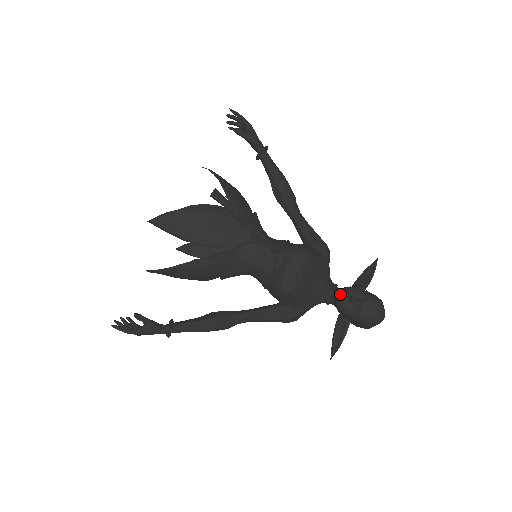
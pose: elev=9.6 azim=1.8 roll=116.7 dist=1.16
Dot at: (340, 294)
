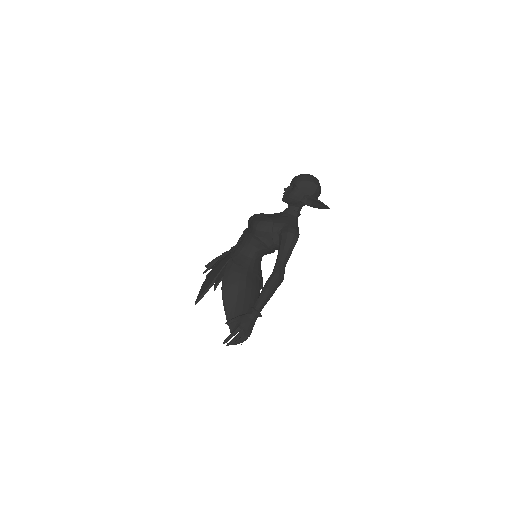
Dot at: (283, 198)
